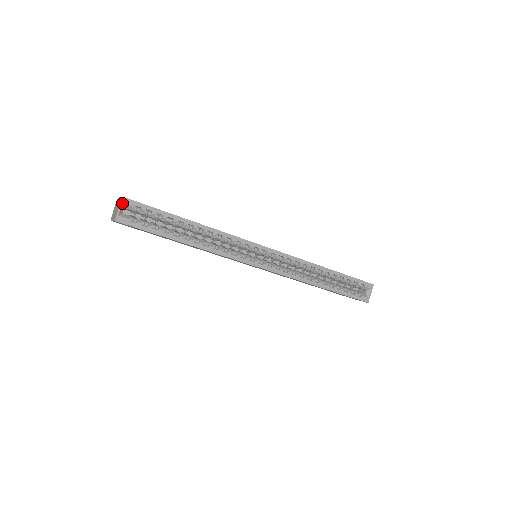
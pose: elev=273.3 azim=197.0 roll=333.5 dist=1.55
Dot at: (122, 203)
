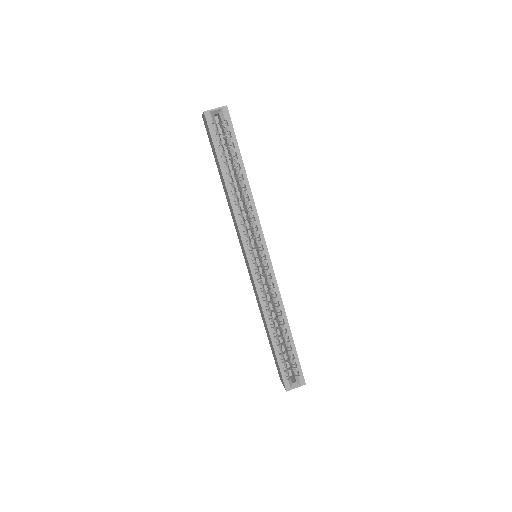
Dot at: (222, 108)
